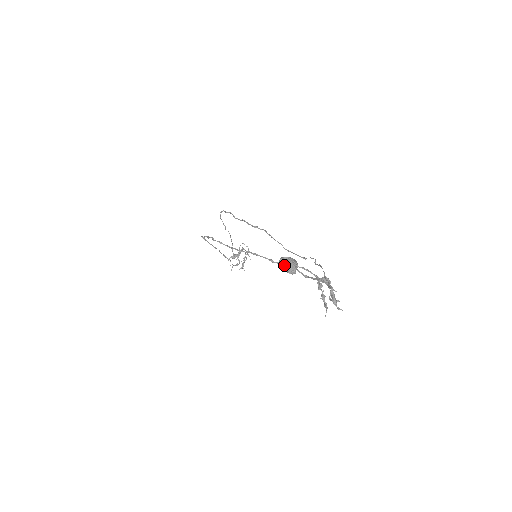
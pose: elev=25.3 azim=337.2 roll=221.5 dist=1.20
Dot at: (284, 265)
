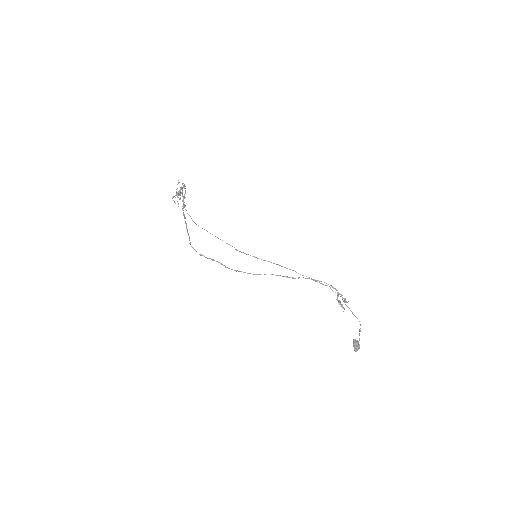
Dot at: occluded
